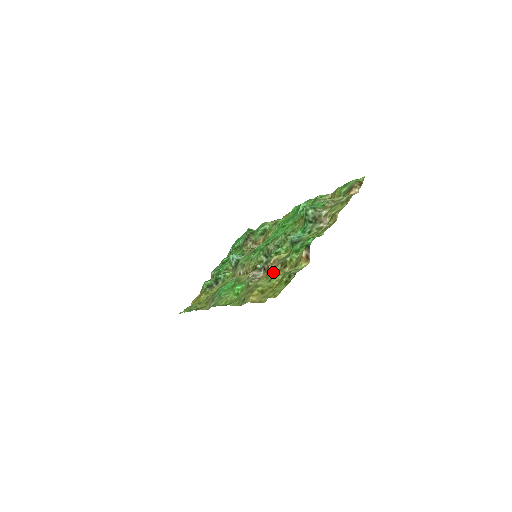
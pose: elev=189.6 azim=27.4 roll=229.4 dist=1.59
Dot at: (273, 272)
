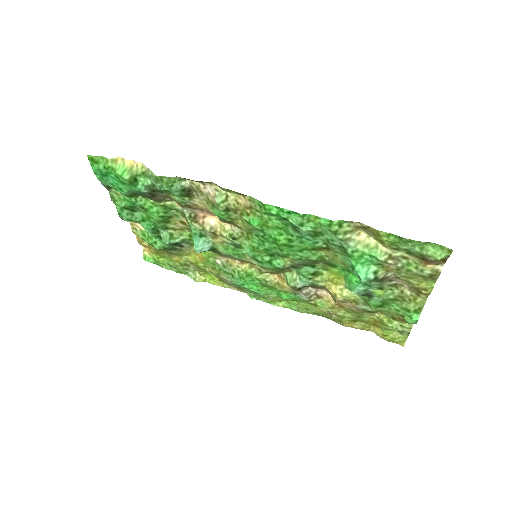
Dot at: (356, 314)
